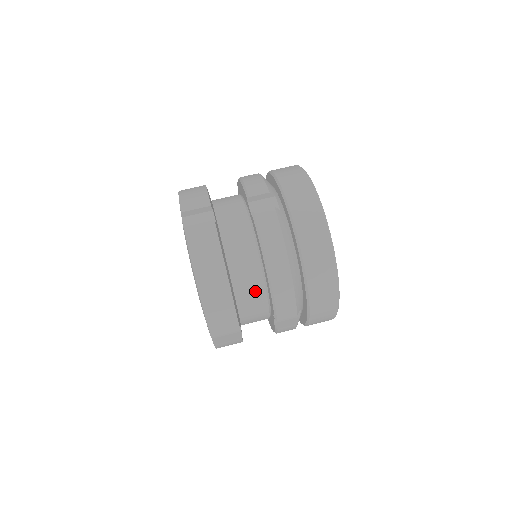
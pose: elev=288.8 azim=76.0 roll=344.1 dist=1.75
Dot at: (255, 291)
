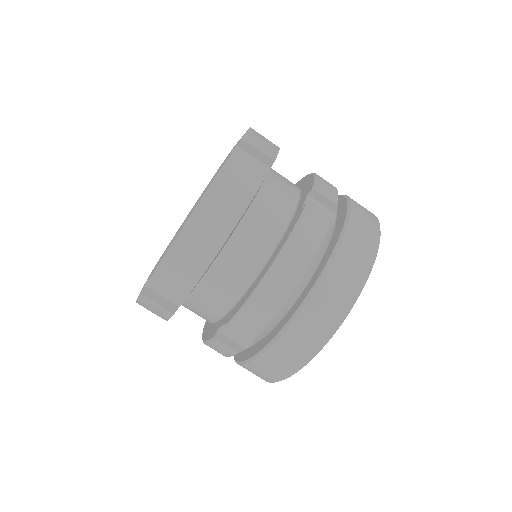
Dot at: occluded
